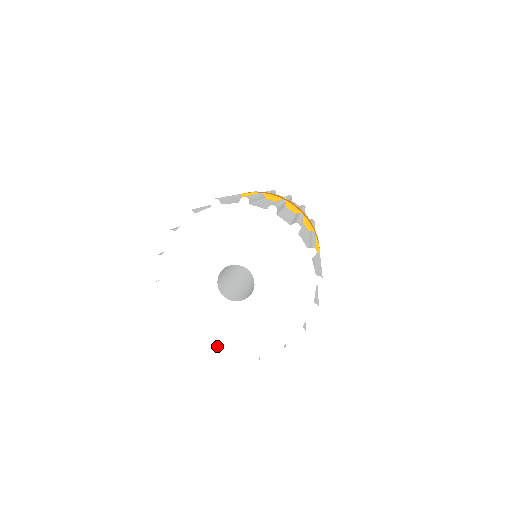
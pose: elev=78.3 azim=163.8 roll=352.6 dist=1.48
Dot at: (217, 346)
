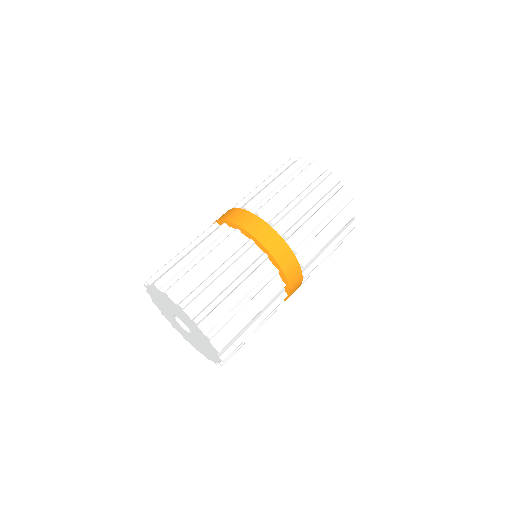
Dot at: (199, 350)
